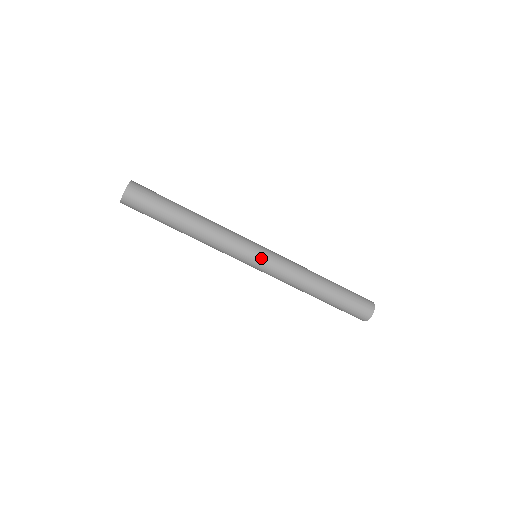
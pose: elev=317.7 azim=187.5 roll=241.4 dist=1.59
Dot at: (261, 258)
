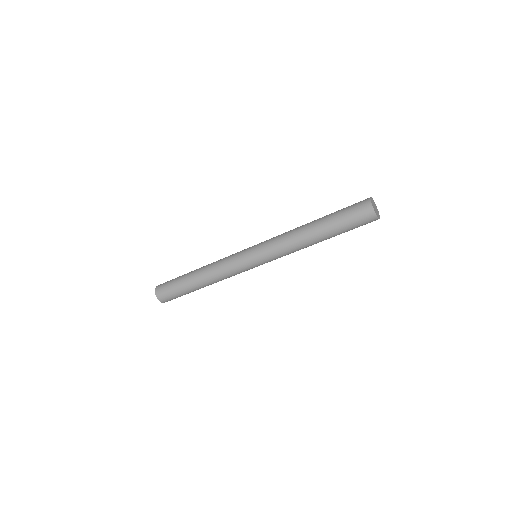
Dot at: (258, 263)
